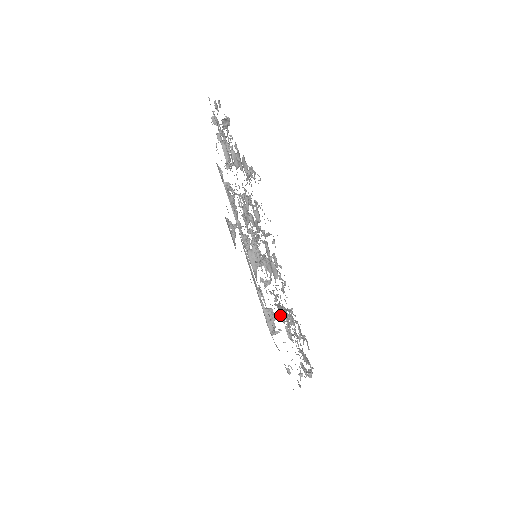
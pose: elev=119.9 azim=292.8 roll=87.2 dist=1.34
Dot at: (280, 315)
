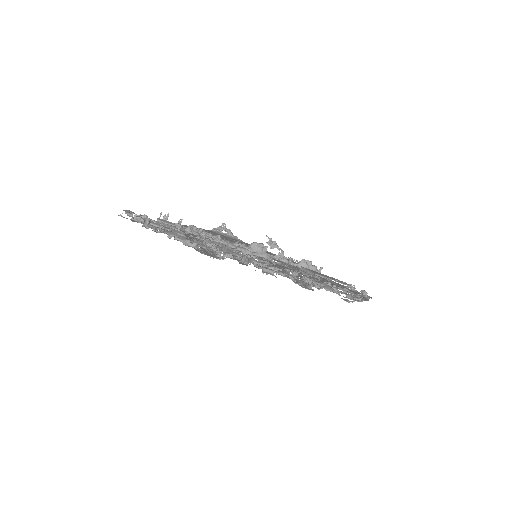
Dot at: occluded
